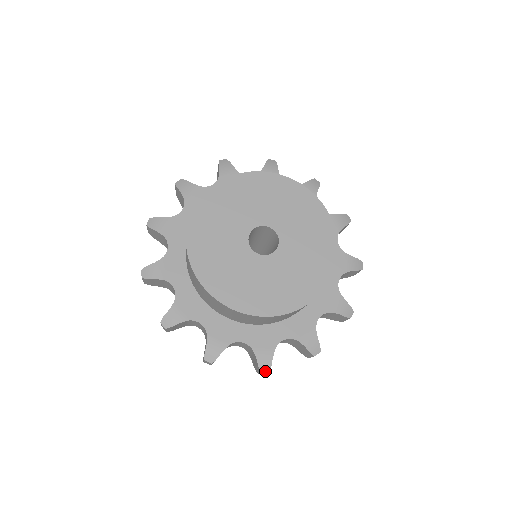
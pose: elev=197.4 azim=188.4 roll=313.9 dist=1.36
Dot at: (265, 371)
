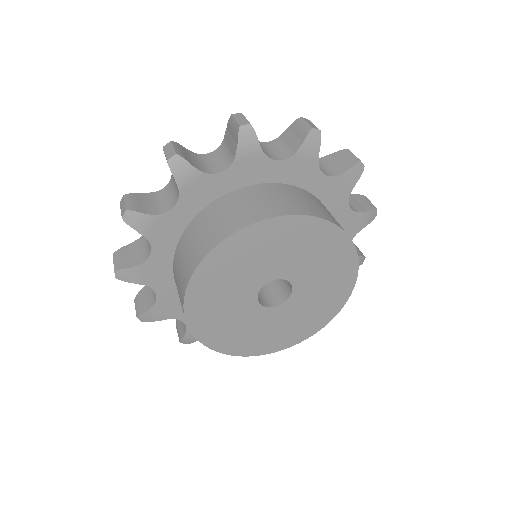
Dot at: occluded
